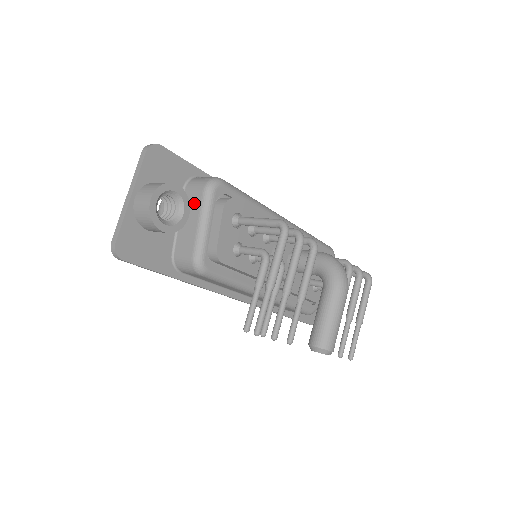
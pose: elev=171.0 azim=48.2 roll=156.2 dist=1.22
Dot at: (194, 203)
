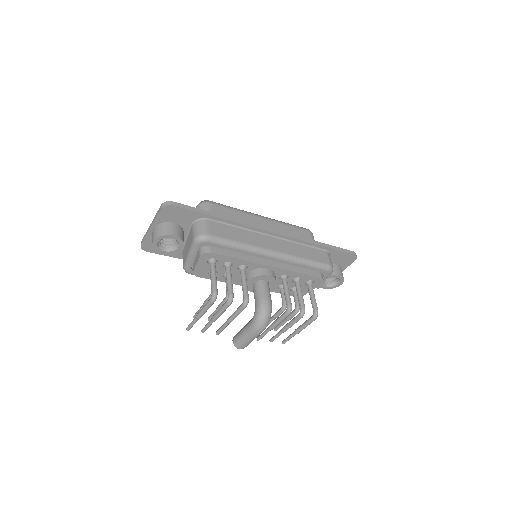
Dot at: (190, 240)
